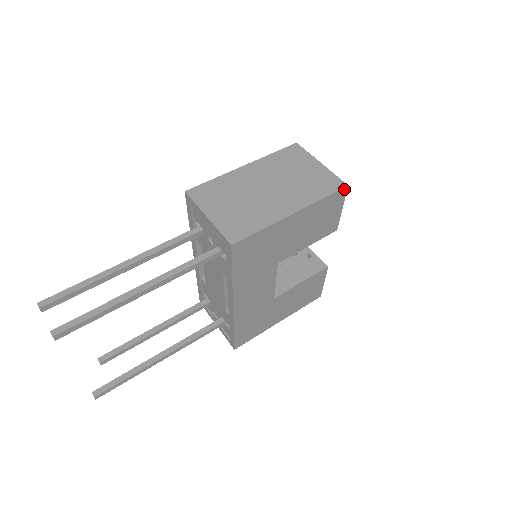
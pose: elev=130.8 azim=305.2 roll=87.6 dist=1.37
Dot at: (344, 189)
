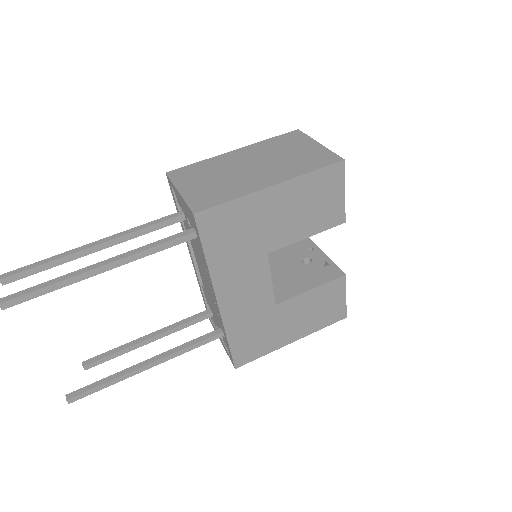
Dot at: (340, 164)
